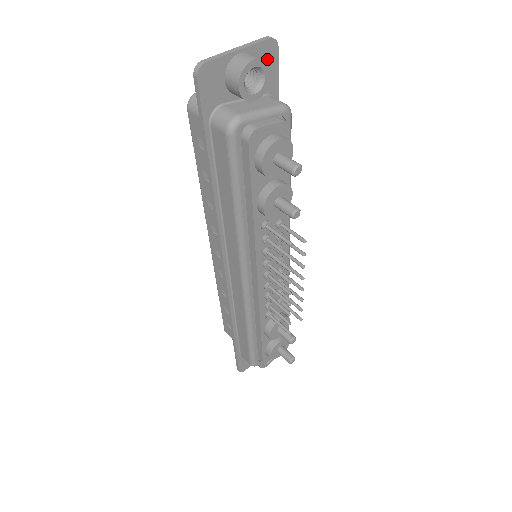
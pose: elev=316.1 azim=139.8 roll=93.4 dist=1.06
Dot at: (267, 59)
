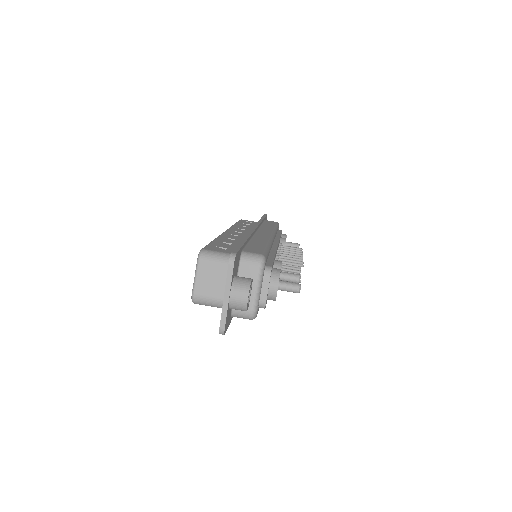
Dot at: (235, 265)
